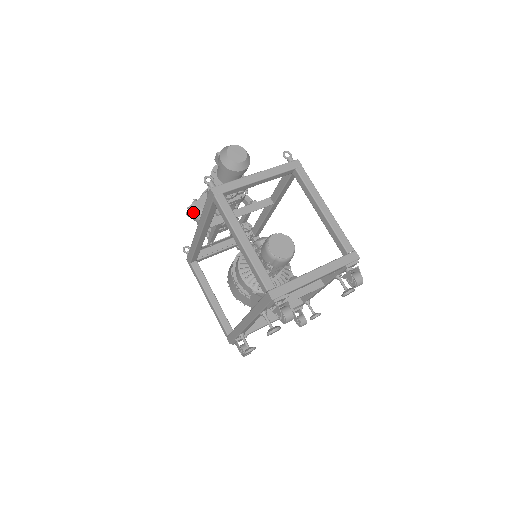
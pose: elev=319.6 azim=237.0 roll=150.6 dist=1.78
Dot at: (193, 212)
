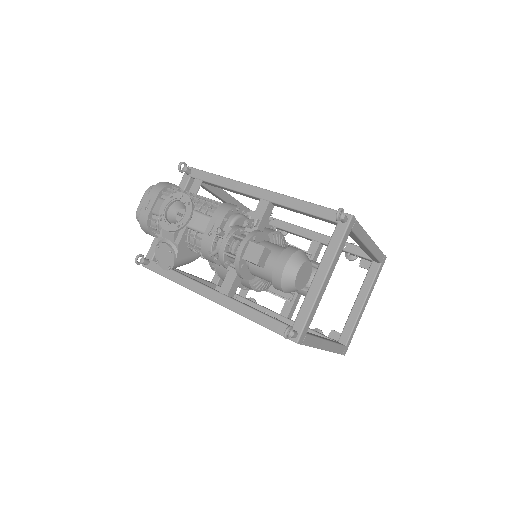
Dot at: occluded
